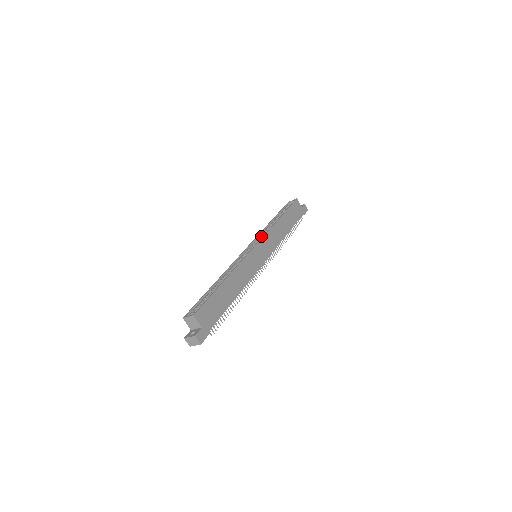
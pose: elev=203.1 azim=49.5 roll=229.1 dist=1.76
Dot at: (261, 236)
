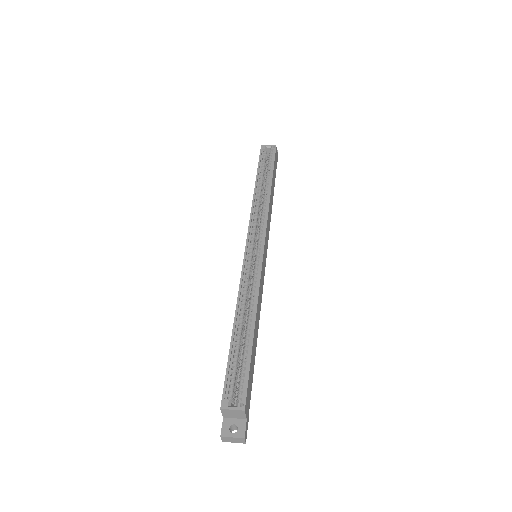
Dot at: (256, 219)
